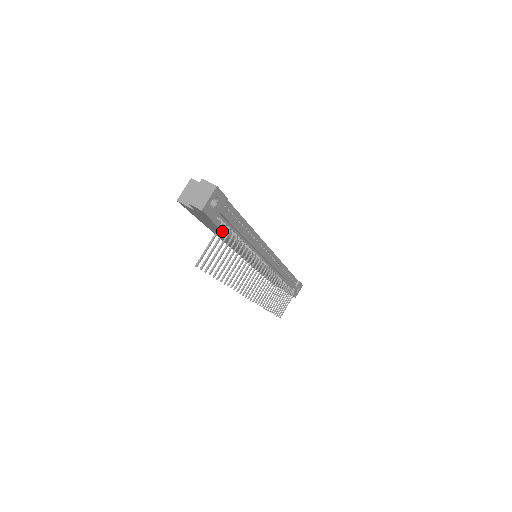
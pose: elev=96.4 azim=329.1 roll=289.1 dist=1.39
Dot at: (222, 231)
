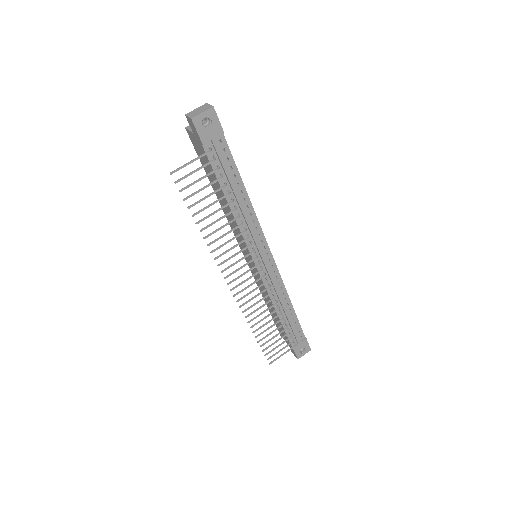
Dot at: occluded
